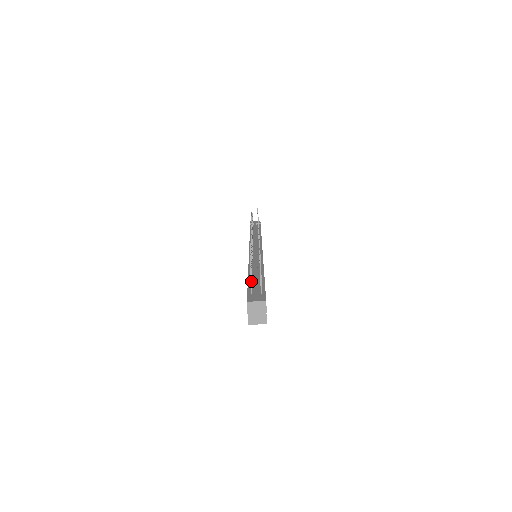
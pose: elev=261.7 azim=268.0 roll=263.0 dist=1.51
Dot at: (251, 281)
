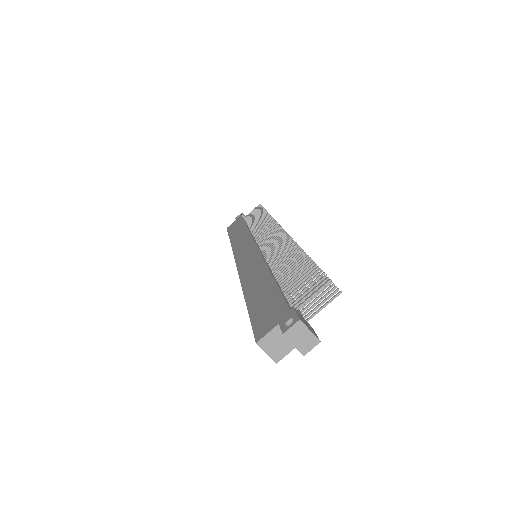
Dot at: (313, 296)
